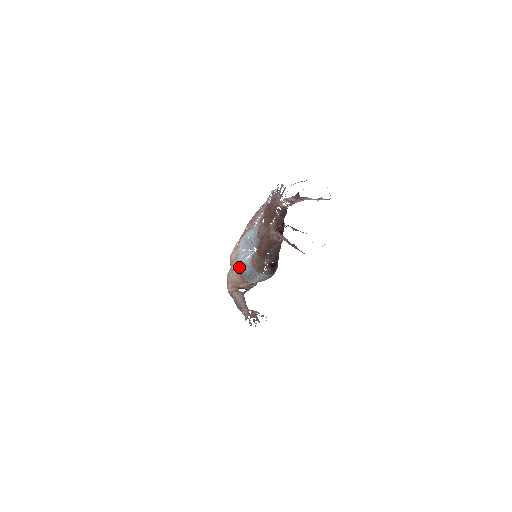
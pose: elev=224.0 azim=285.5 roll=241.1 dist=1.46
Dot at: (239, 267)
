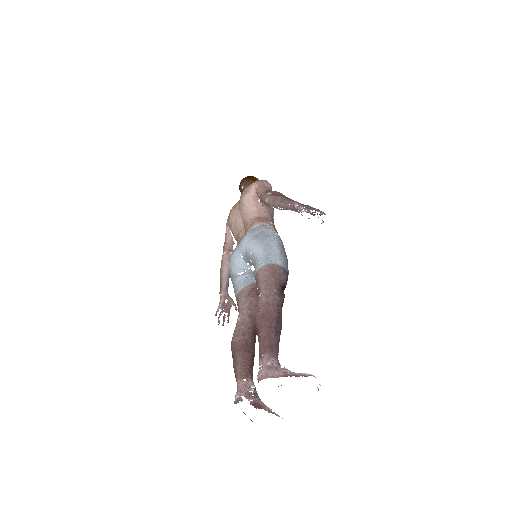
Dot at: (229, 271)
